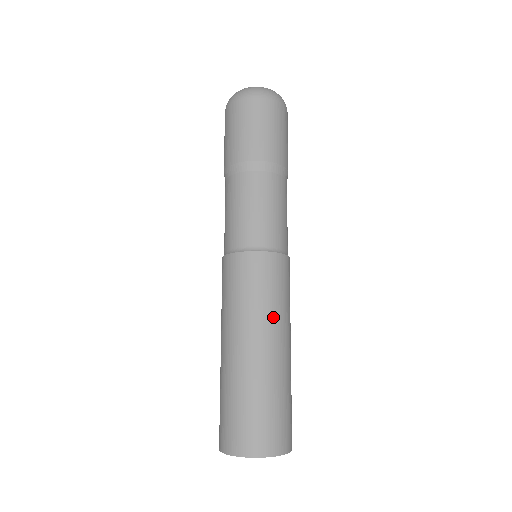
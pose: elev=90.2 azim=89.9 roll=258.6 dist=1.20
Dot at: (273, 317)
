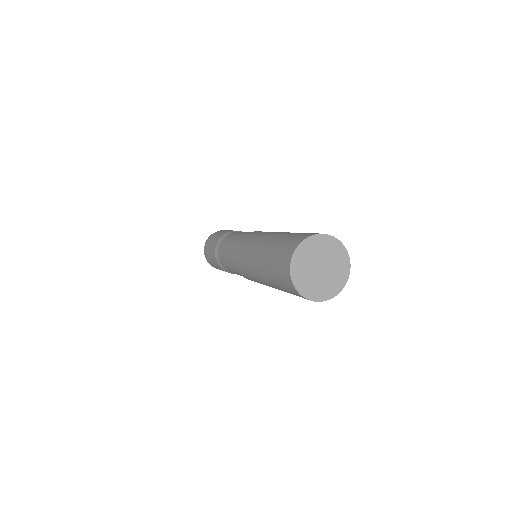
Dot at: (271, 232)
